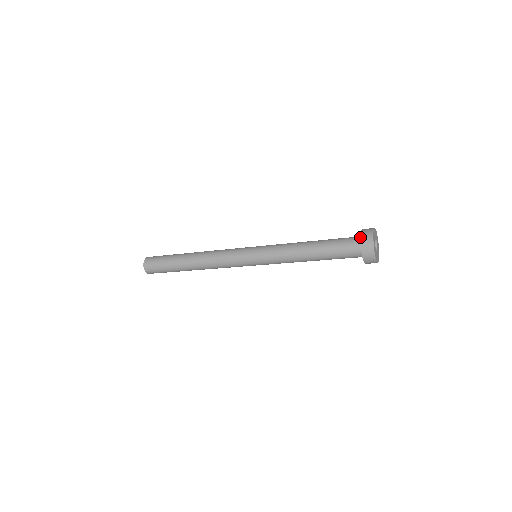
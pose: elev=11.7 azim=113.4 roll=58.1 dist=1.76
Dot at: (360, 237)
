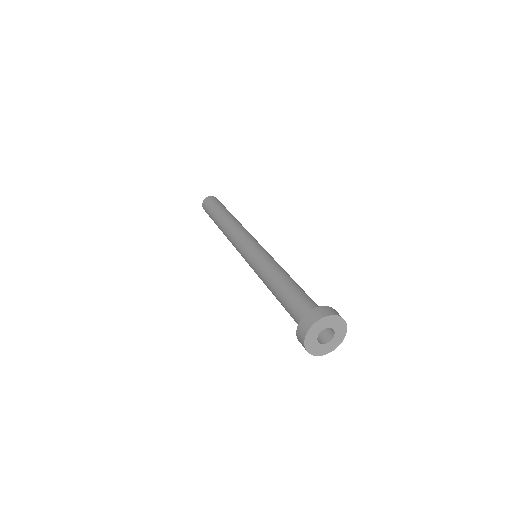
Dot at: occluded
